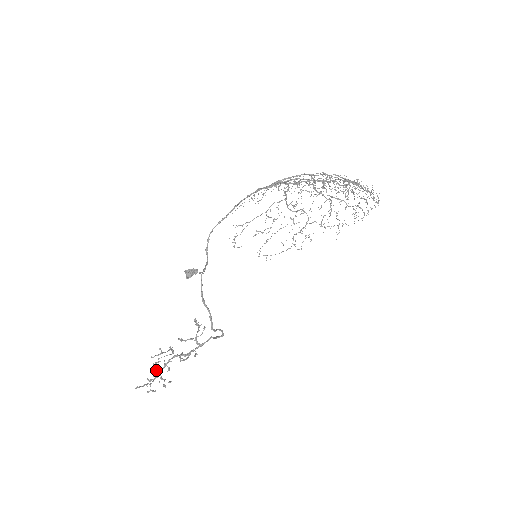
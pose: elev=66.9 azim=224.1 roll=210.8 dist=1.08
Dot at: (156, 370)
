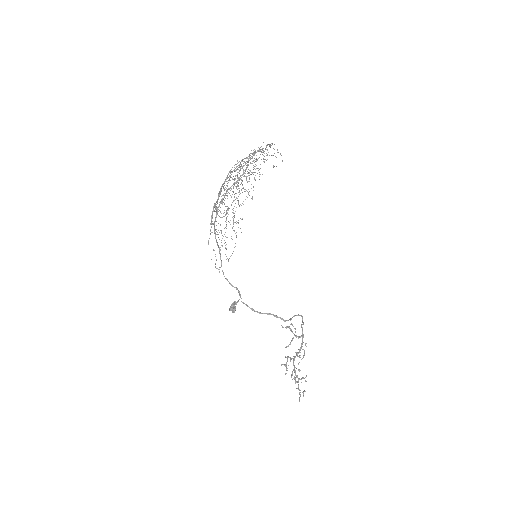
Dot at: occluded
